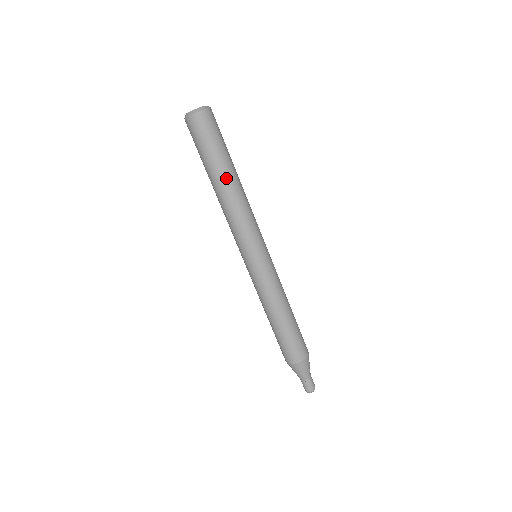
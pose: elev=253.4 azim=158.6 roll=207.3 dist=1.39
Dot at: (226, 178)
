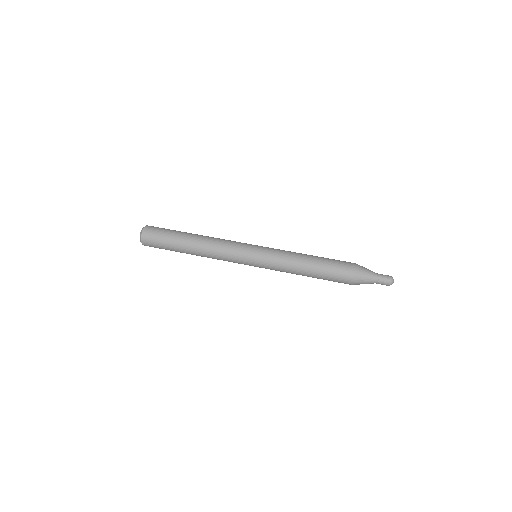
Dot at: (191, 236)
